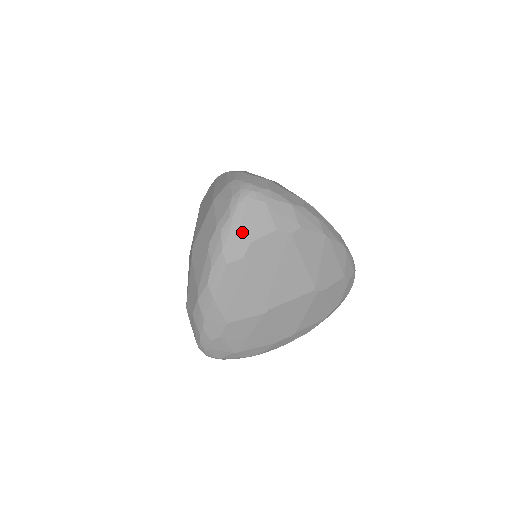
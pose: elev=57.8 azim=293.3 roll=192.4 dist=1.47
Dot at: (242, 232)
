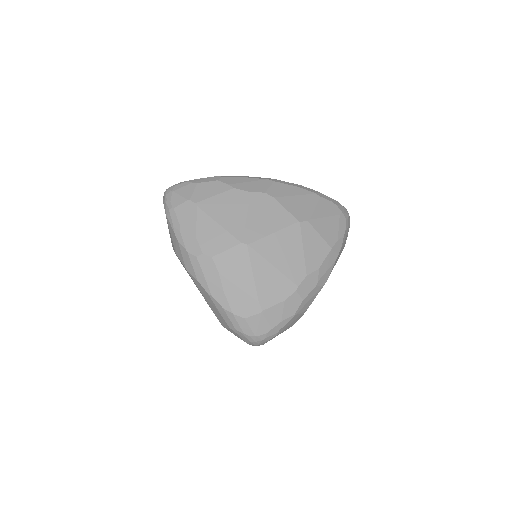
Dot at: occluded
